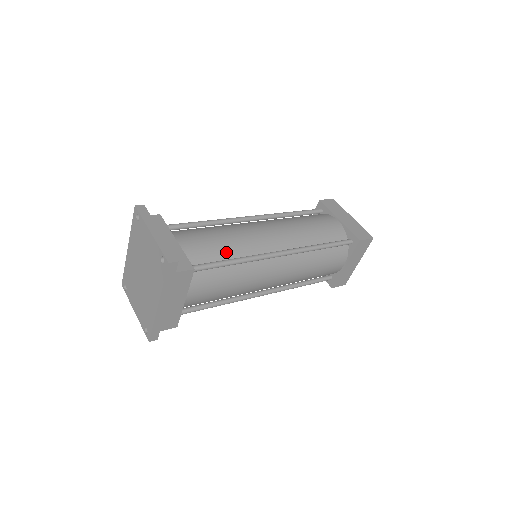
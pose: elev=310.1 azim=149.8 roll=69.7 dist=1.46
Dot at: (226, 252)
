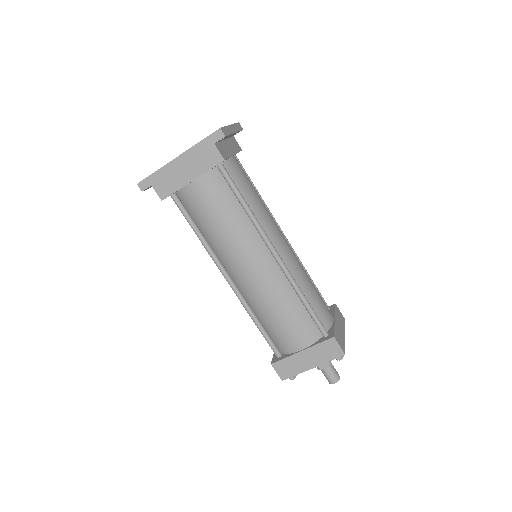
Dot at: (249, 200)
